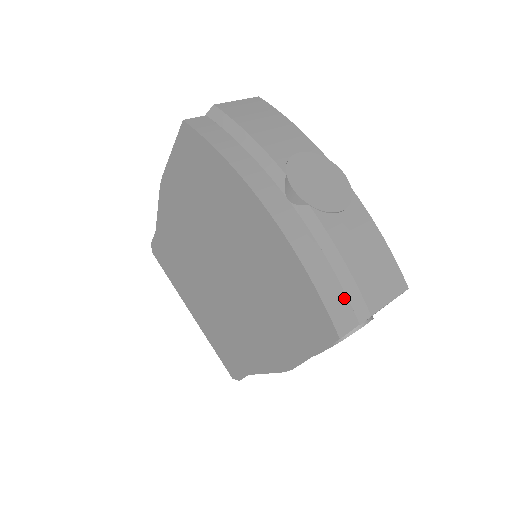
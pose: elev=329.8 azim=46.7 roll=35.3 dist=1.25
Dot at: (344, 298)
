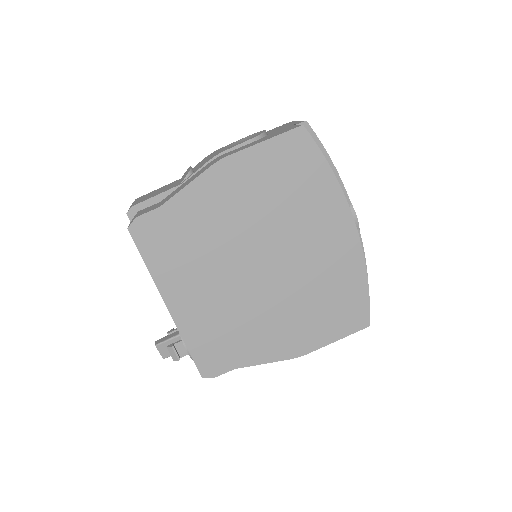
Dot at: occluded
